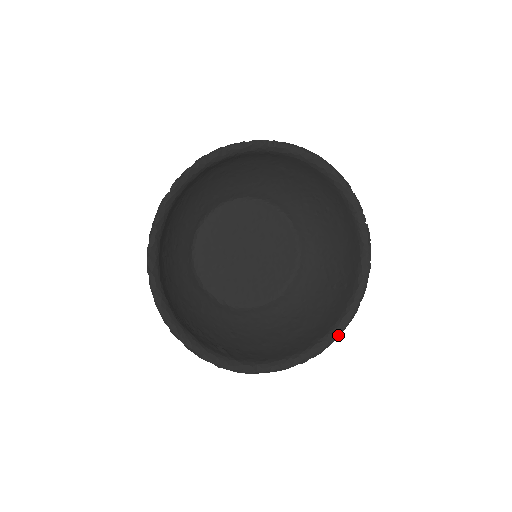
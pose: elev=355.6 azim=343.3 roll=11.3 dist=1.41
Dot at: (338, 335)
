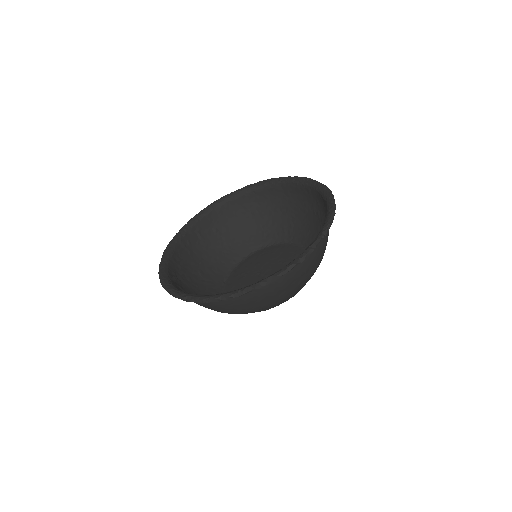
Dot at: (225, 296)
